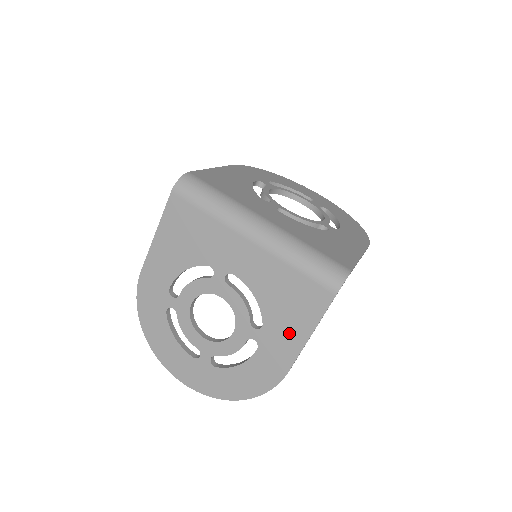
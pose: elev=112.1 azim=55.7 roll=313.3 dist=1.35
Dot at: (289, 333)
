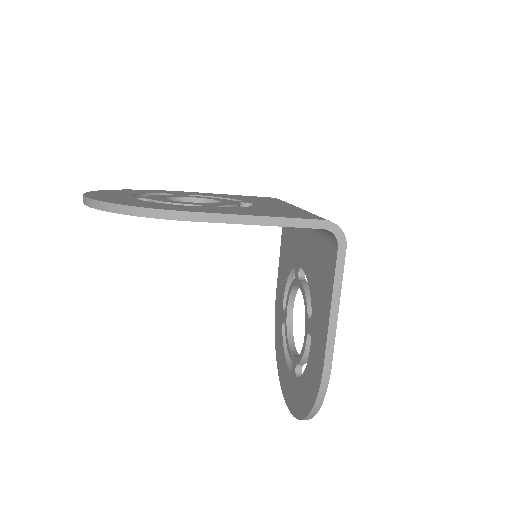
Dot at: (243, 212)
